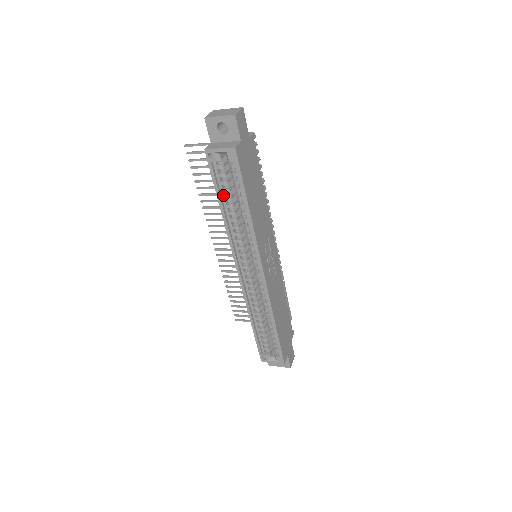
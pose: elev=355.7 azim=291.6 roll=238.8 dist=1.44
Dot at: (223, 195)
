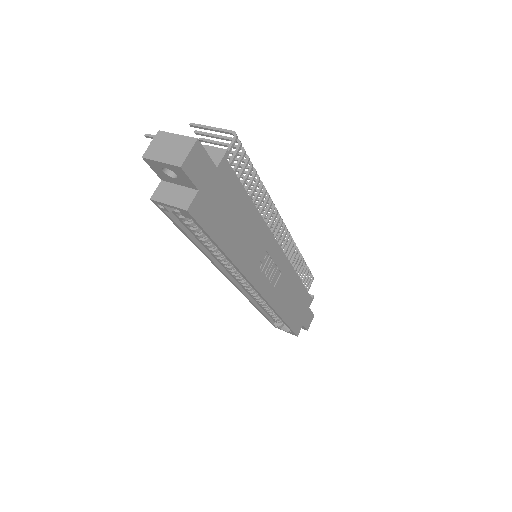
Dot at: (192, 232)
